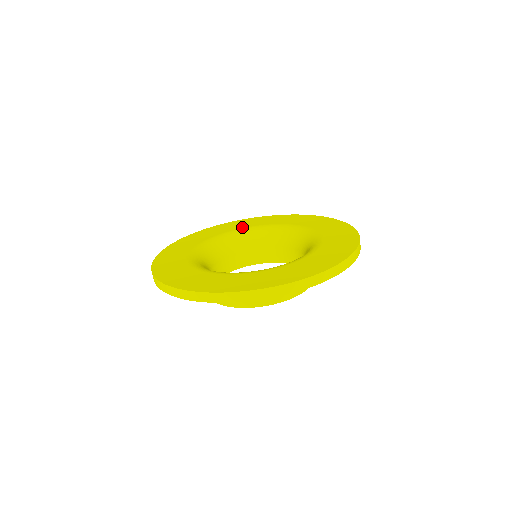
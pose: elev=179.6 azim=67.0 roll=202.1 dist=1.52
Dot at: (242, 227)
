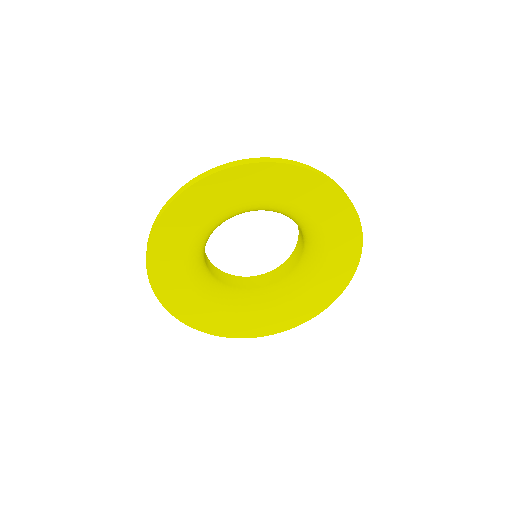
Dot at: (210, 216)
